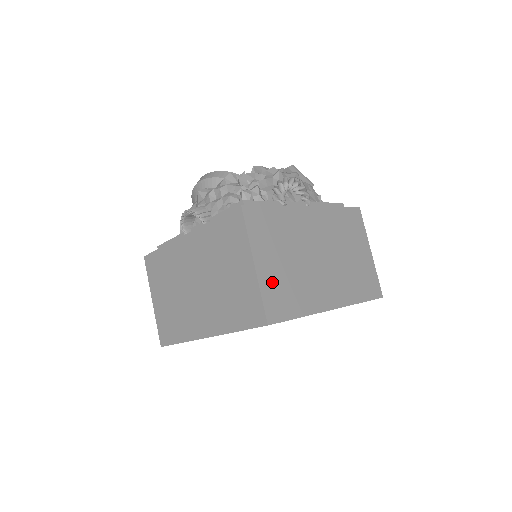
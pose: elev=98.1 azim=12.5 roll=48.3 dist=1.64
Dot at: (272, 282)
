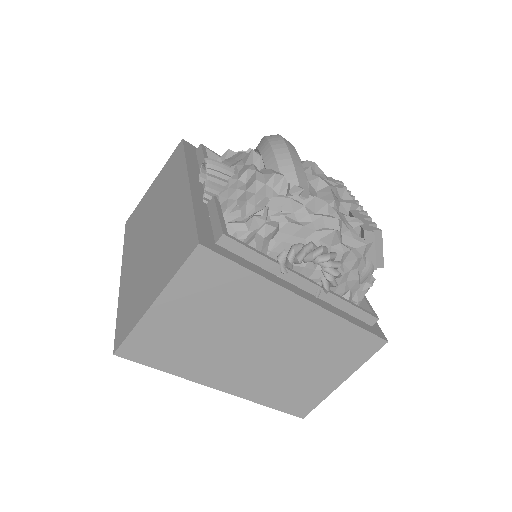
Dot at: (161, 329)
